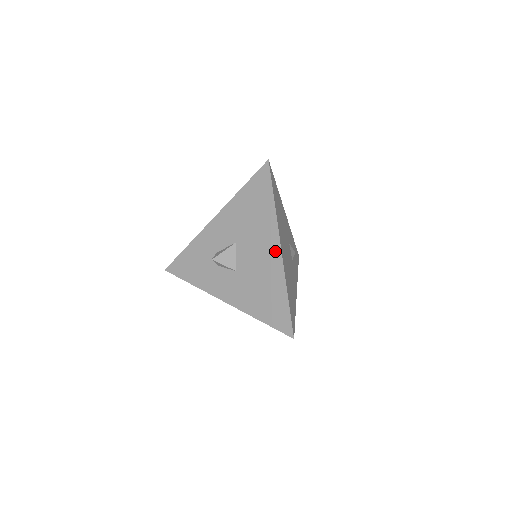
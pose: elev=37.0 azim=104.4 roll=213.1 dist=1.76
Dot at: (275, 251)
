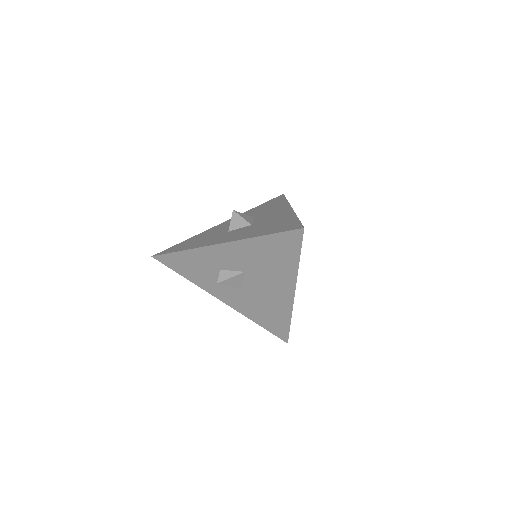
Dot at: (288, 294)
